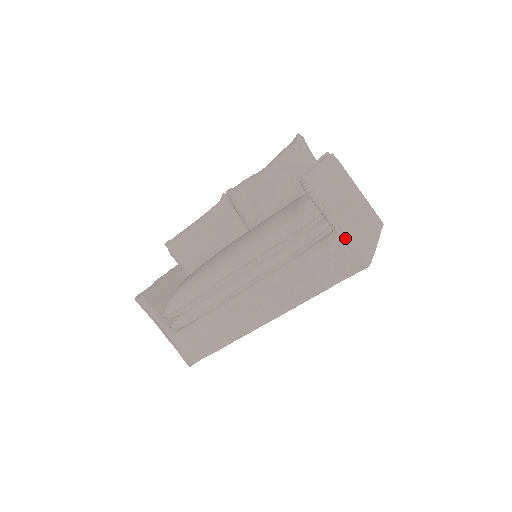
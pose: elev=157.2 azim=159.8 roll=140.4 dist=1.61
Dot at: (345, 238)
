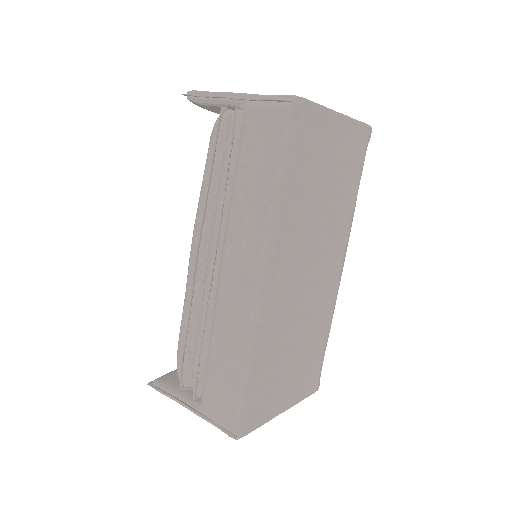
Dot at: (252, 98)
